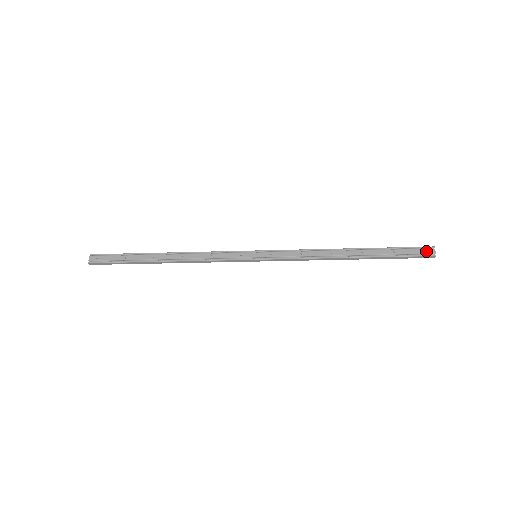
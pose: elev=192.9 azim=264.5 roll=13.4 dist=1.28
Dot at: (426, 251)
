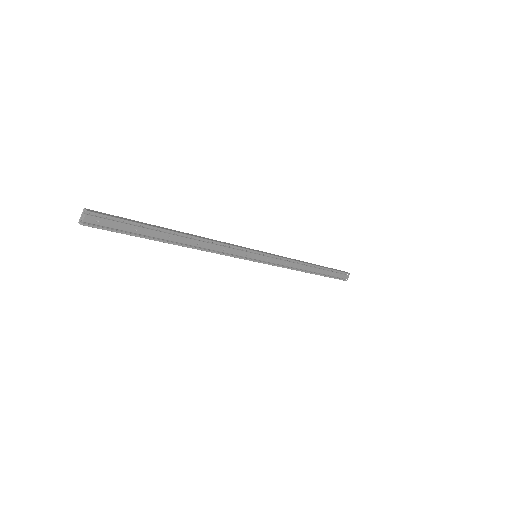
Dot at: (345, 277)
